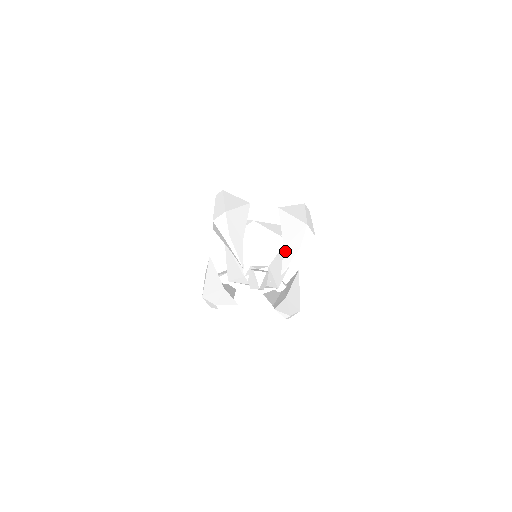
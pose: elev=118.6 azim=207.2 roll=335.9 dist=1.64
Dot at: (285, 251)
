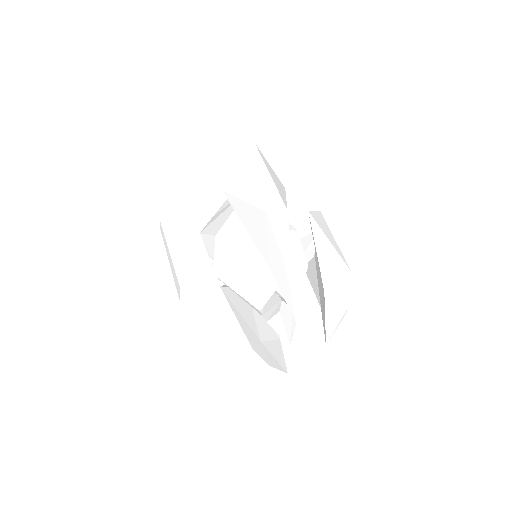
Dot at: (274, 274)
